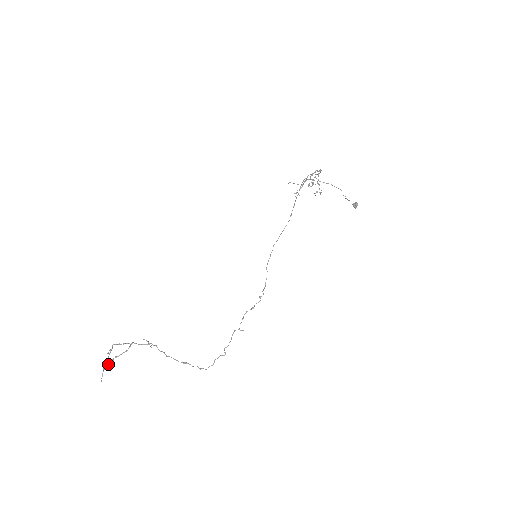
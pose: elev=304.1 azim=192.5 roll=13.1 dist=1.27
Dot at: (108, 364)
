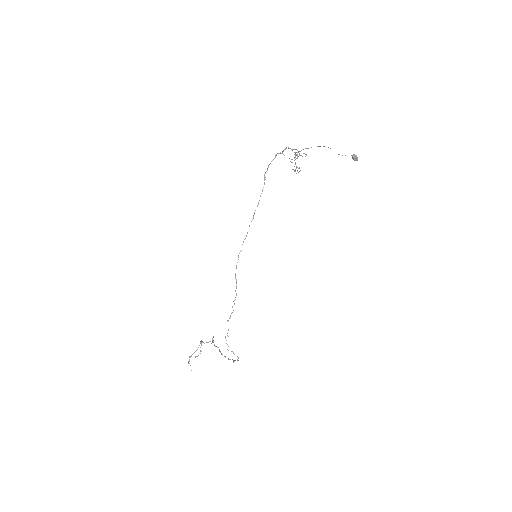
Dot at: (189, 359)
